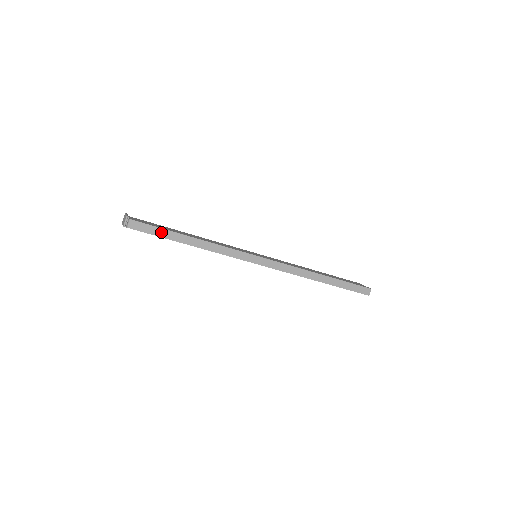
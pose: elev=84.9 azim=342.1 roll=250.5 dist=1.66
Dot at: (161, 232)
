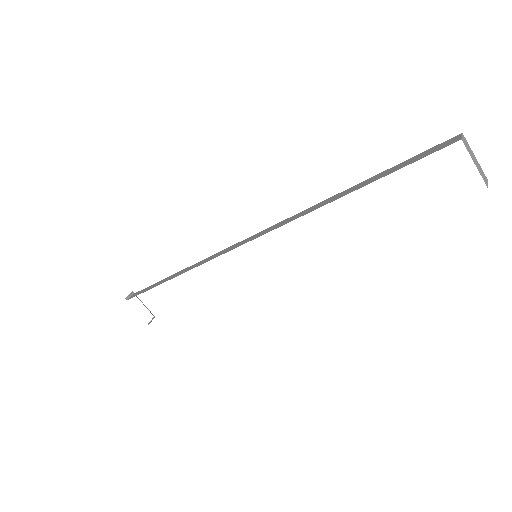
Dot at: (152, 287)
